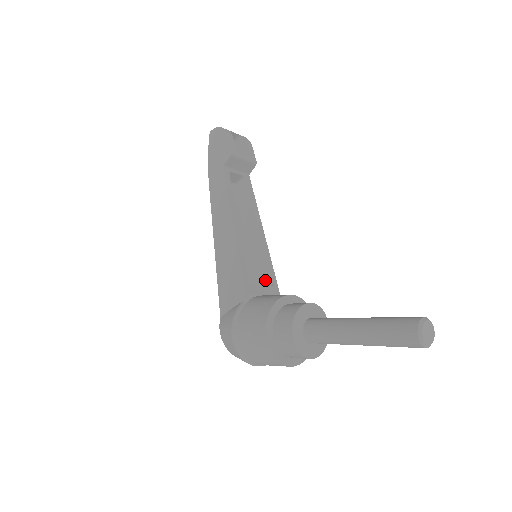
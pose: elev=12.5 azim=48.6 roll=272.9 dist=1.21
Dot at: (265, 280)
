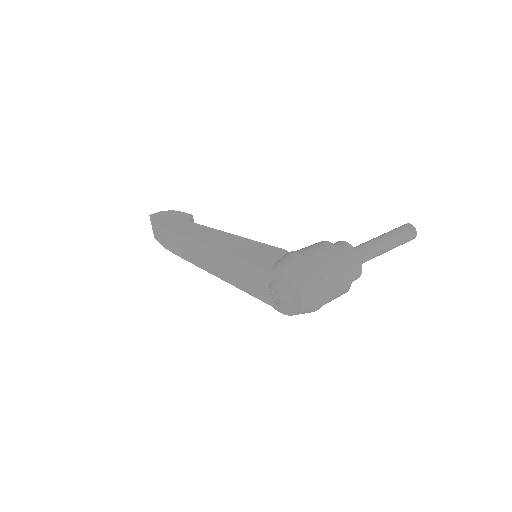
Dot at: occluded
